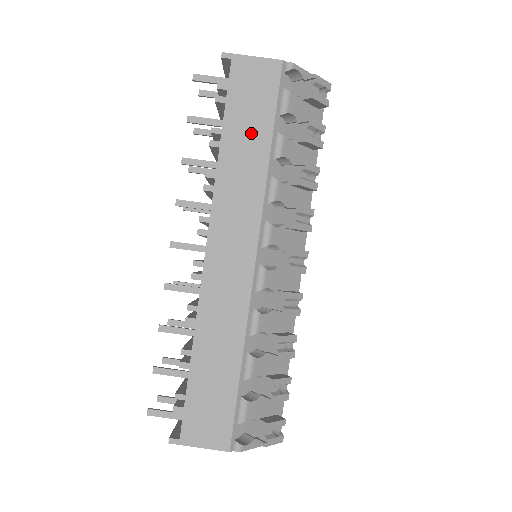
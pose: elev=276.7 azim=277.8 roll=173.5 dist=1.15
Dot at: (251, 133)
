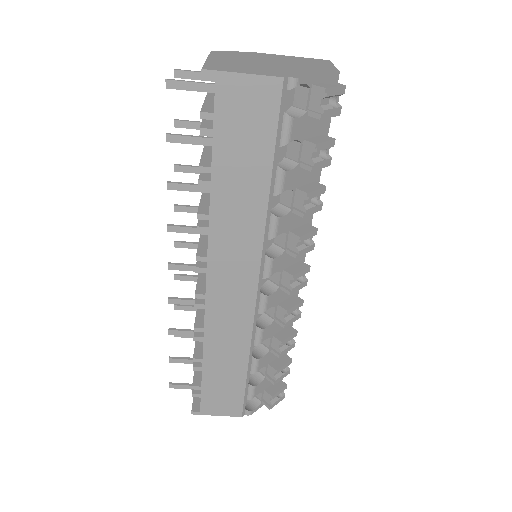
Dot at: (246, 171)
